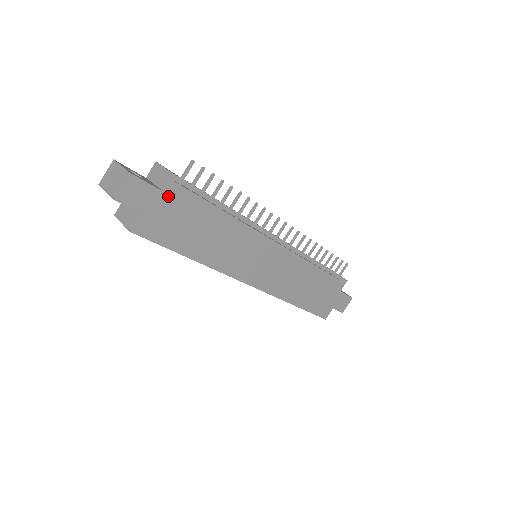
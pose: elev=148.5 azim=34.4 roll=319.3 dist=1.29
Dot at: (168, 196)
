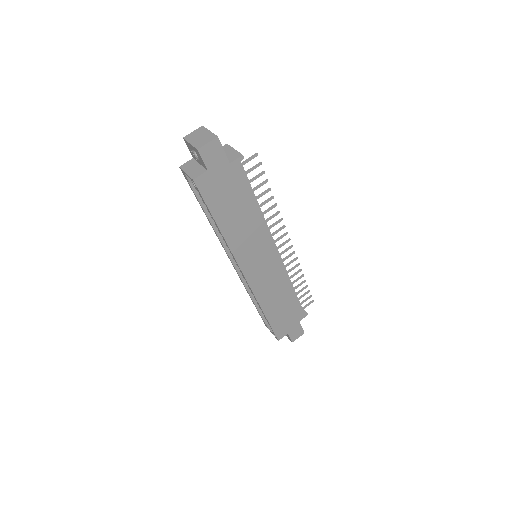
Dot at: (231, 169)
